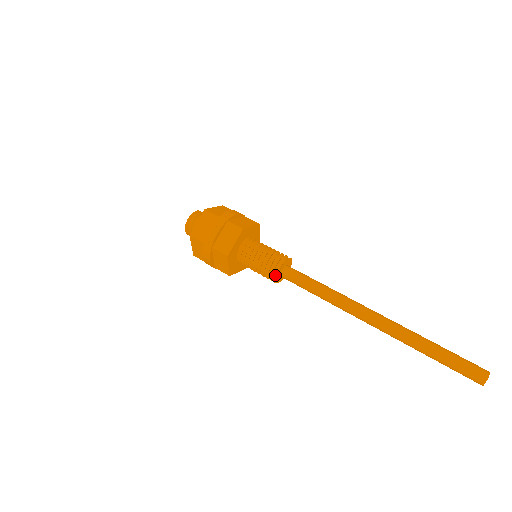
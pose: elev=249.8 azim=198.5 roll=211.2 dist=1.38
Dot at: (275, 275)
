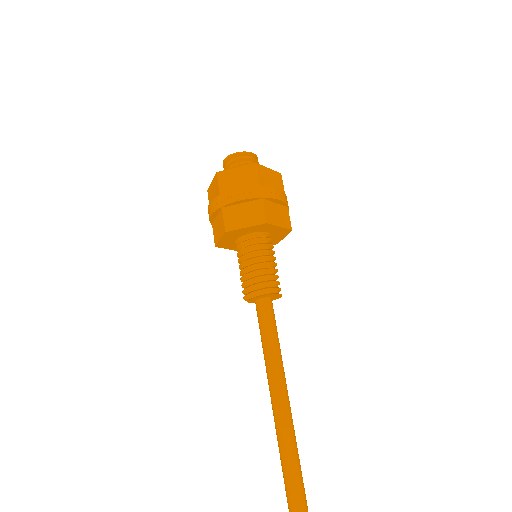
Dot at: (249, 295)
